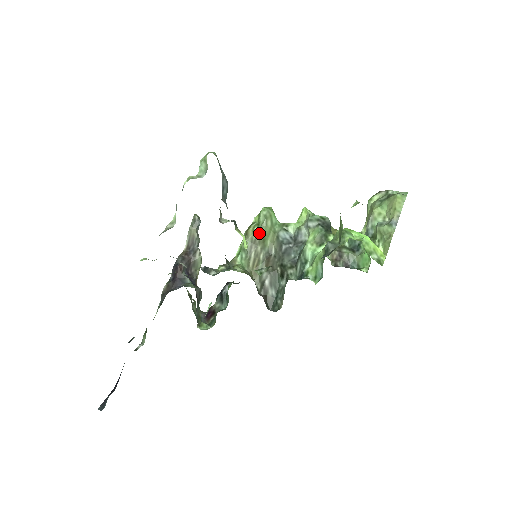
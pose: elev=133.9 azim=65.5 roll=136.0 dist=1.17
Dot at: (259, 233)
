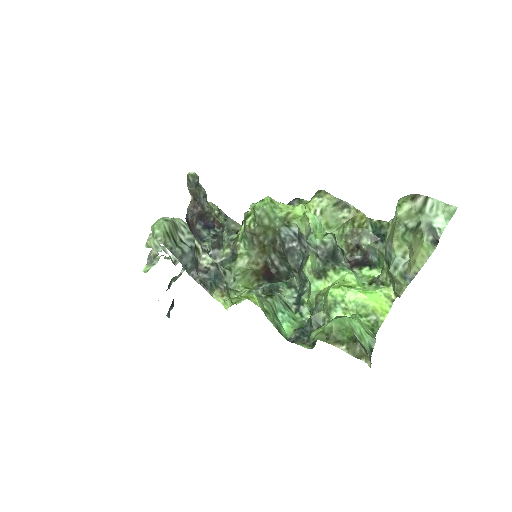
Dot at: (257, 229)
